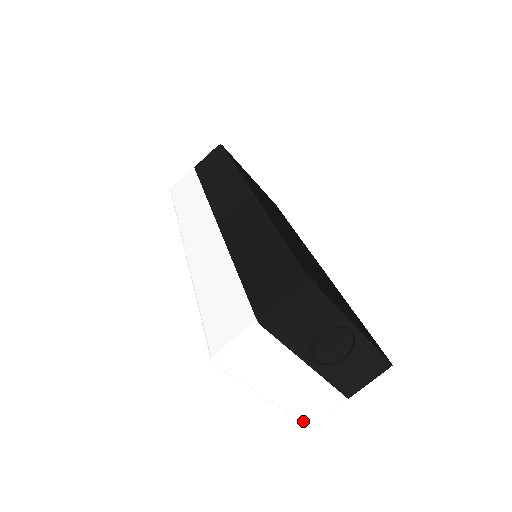
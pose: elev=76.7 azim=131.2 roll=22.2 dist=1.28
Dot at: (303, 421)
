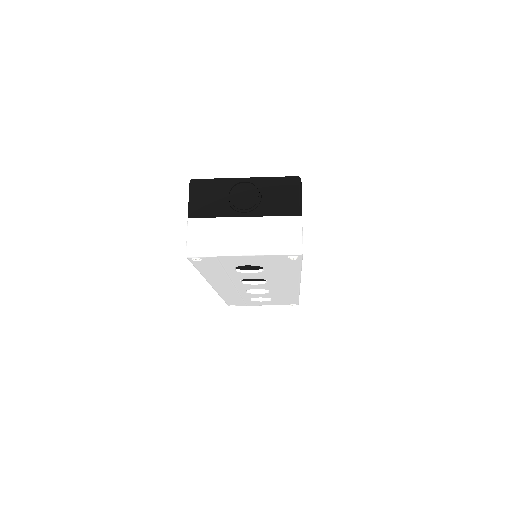
Dot at: (289, 252)
